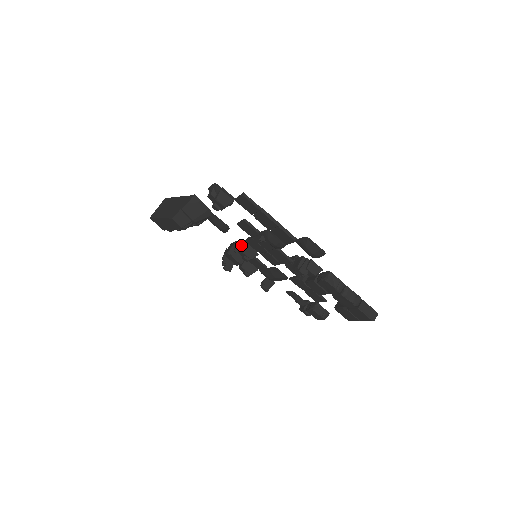
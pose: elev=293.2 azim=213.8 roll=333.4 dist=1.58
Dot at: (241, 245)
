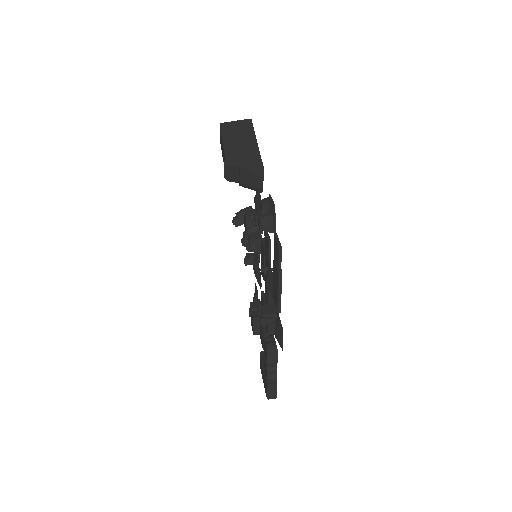
Dot at: (256, 235)
